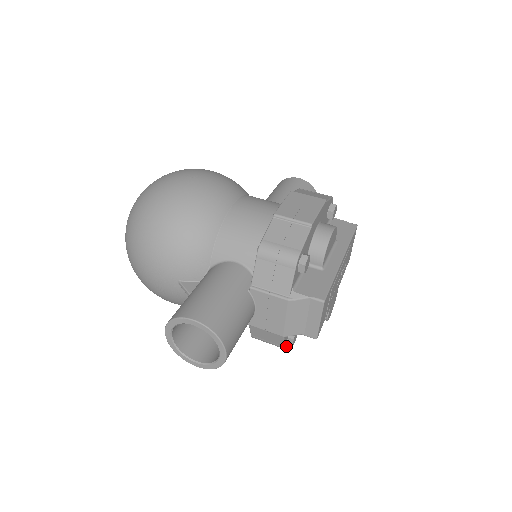
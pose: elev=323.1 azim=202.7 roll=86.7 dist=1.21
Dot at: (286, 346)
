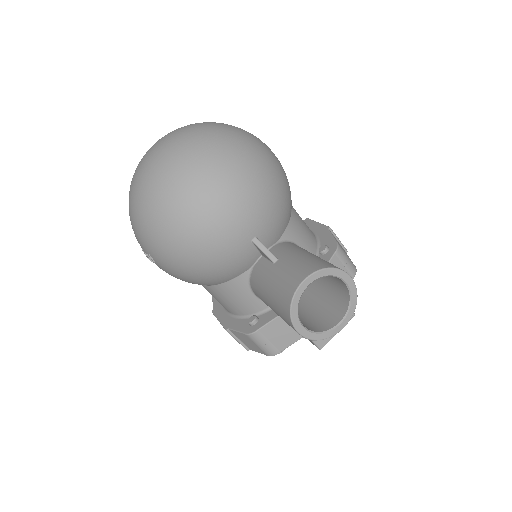
Dot at: (272, 354)
